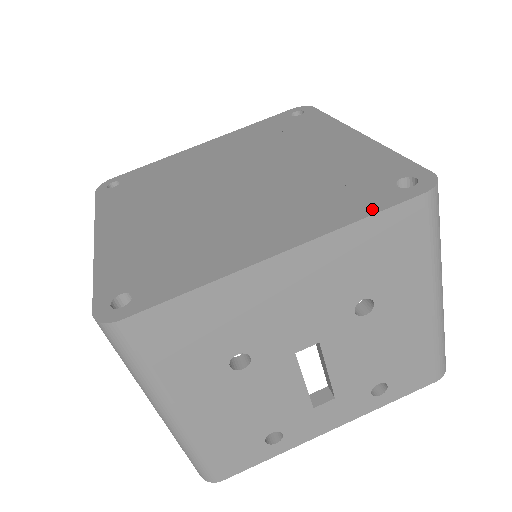
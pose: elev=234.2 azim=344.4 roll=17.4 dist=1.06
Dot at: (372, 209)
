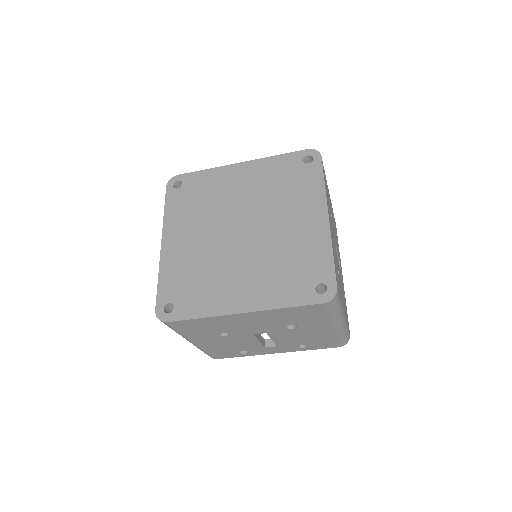
Dot at: (295, 302)
